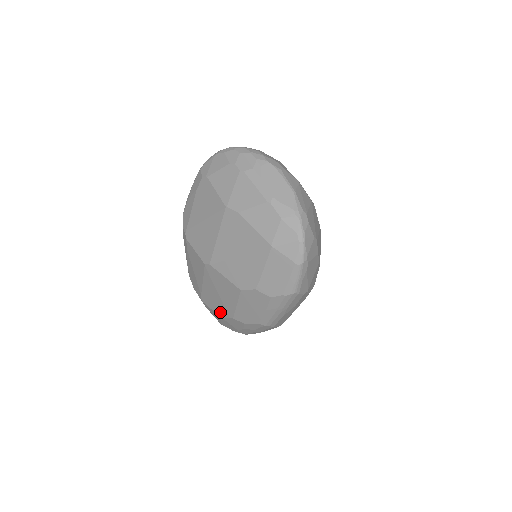
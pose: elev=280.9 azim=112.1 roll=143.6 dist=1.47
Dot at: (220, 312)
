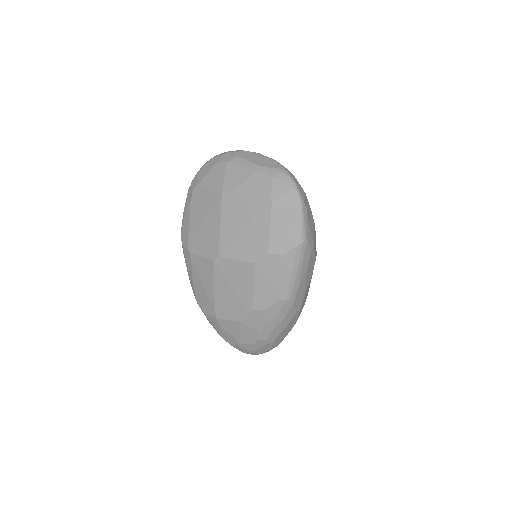
Dot at: (238, 315)
